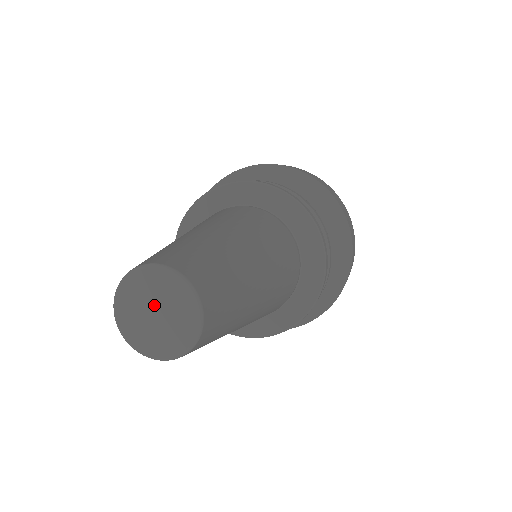
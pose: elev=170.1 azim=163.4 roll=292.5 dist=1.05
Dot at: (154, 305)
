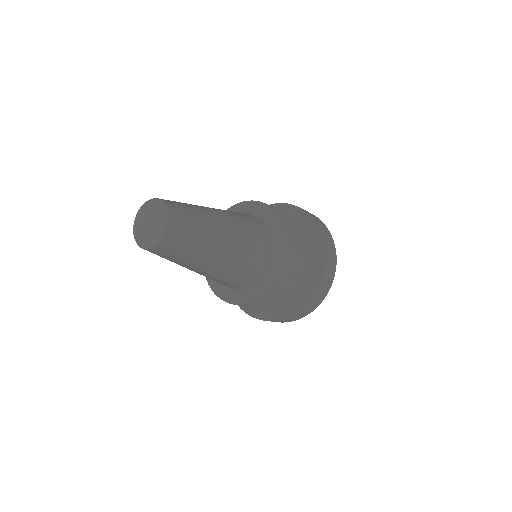
Dot at: (147, 221)
